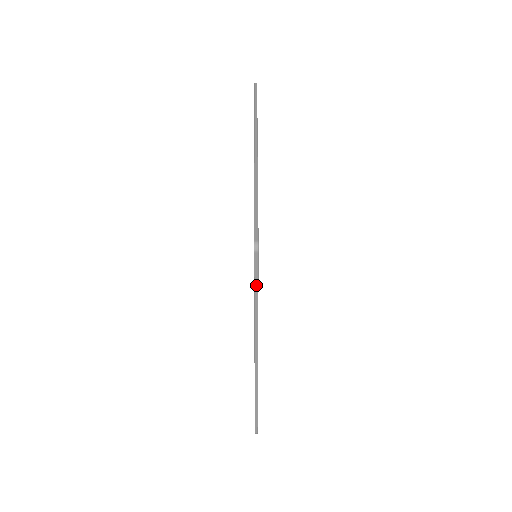
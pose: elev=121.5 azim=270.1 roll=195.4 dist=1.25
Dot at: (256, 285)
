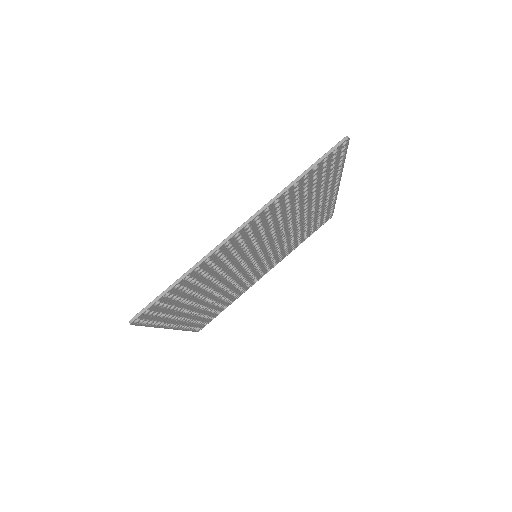
Dot at: (142, 325)
